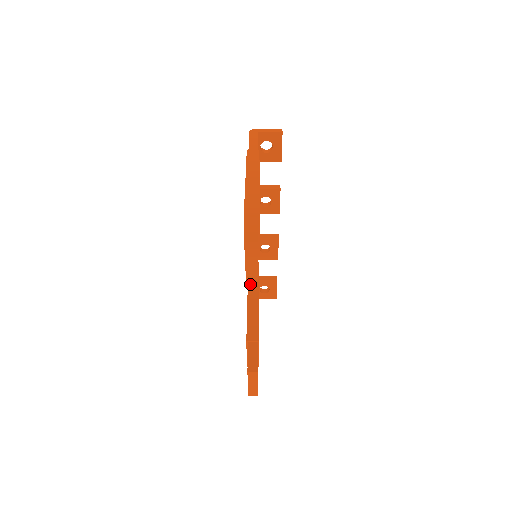
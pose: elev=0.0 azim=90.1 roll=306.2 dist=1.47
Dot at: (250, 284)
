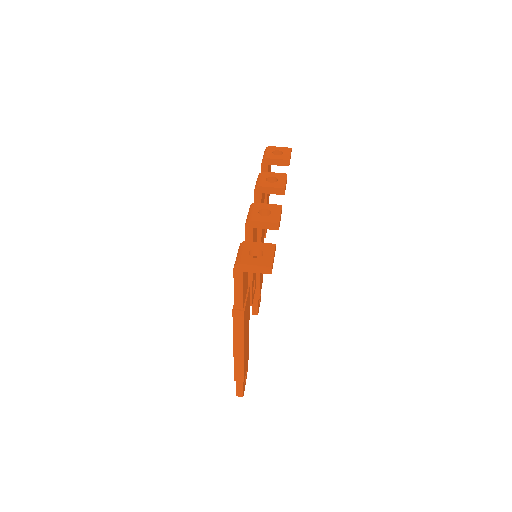
Dot at: occluded
